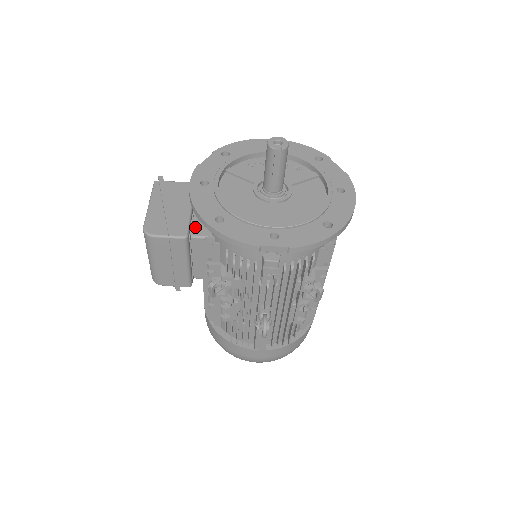
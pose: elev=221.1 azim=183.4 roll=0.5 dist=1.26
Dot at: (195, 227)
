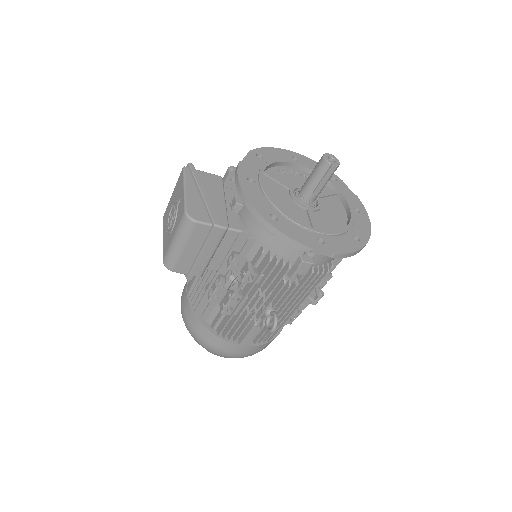
Dot at: (230, 220)
